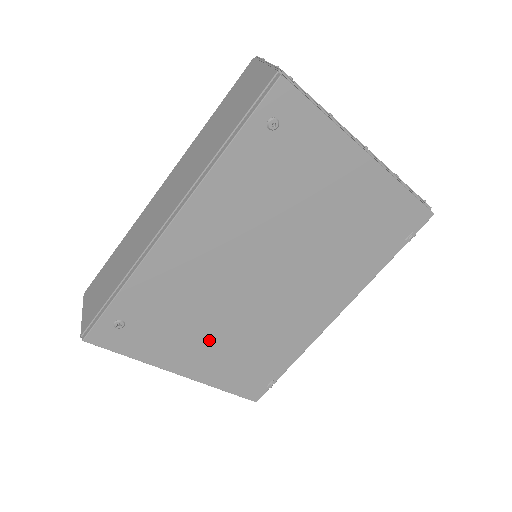
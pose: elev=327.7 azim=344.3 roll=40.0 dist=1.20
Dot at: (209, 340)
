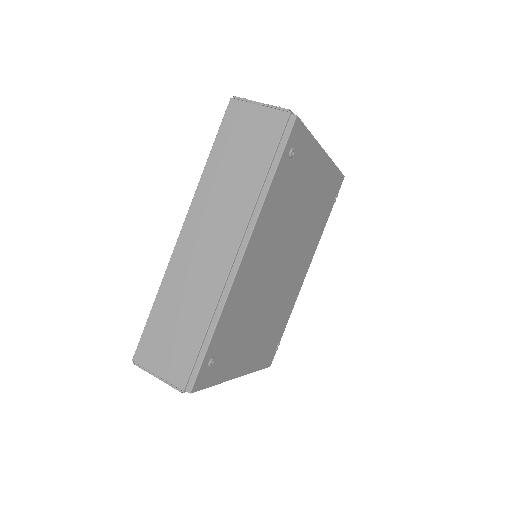
Dot at: (253, 337)
